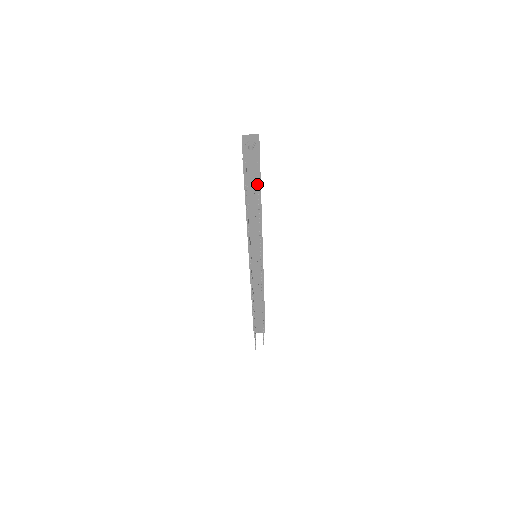
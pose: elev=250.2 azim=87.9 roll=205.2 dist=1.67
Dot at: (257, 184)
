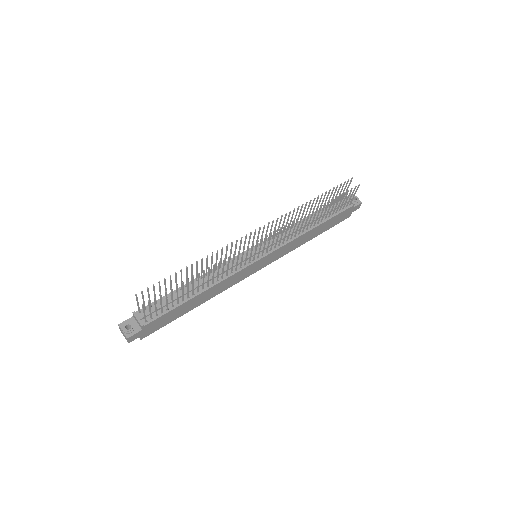
Dot at: (359, 184)
